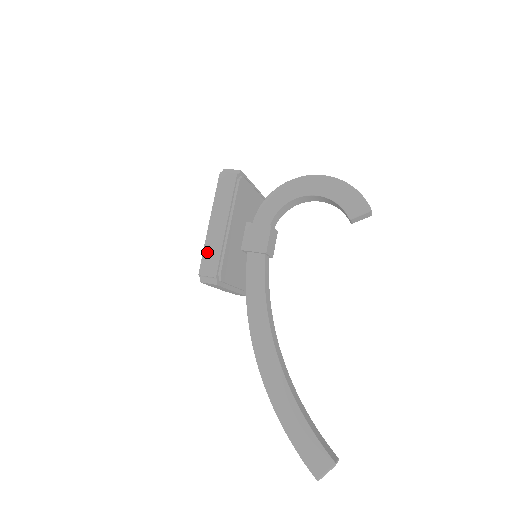
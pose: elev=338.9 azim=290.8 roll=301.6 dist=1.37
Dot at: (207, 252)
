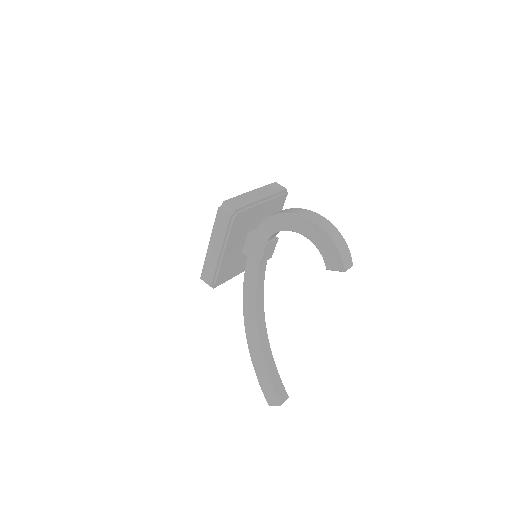
Dot at: (206, 266)
